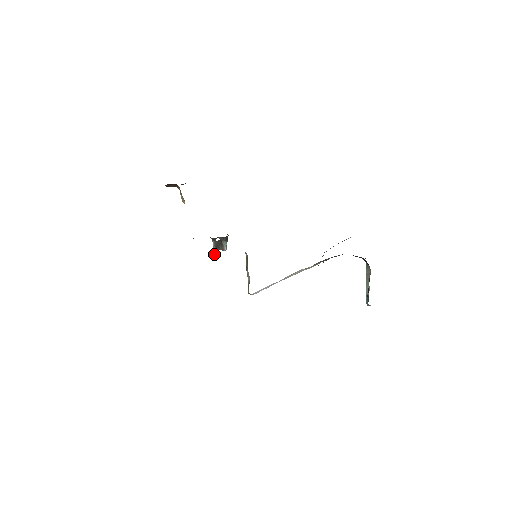
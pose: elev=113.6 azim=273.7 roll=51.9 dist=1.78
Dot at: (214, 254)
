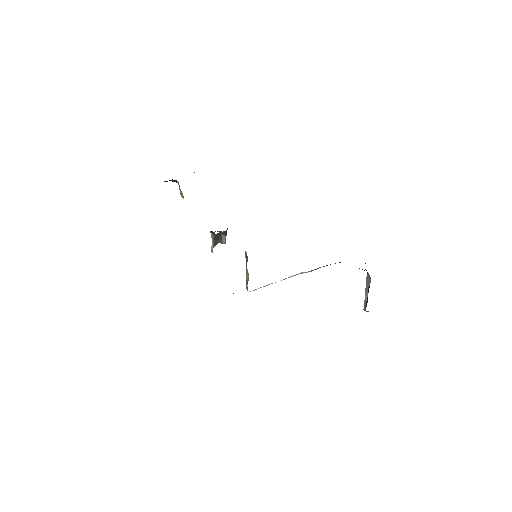
Dot at: (212, 246)
